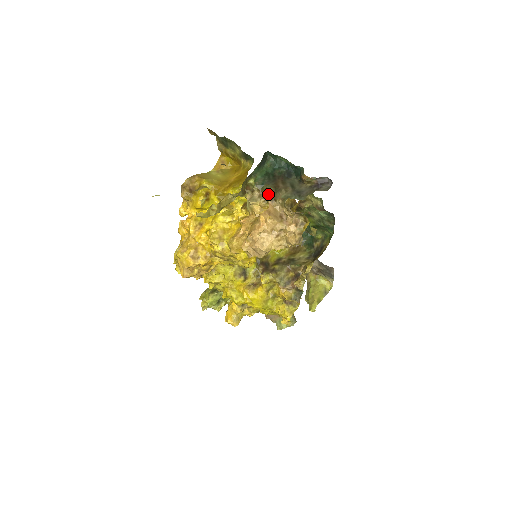
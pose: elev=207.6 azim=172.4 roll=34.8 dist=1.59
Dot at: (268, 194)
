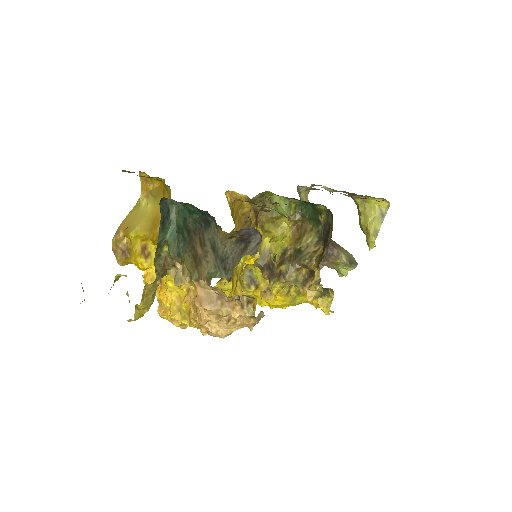
Dot at: (189, 270)
